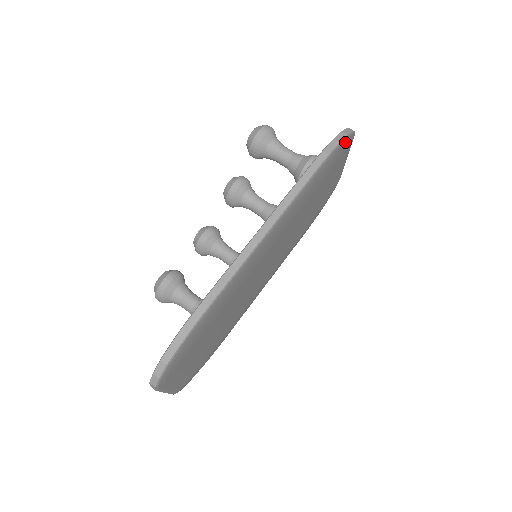
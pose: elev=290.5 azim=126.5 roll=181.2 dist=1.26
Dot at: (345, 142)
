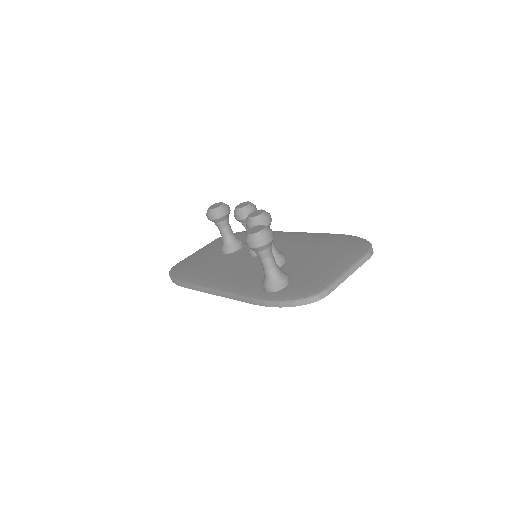
Dot at: occluded
